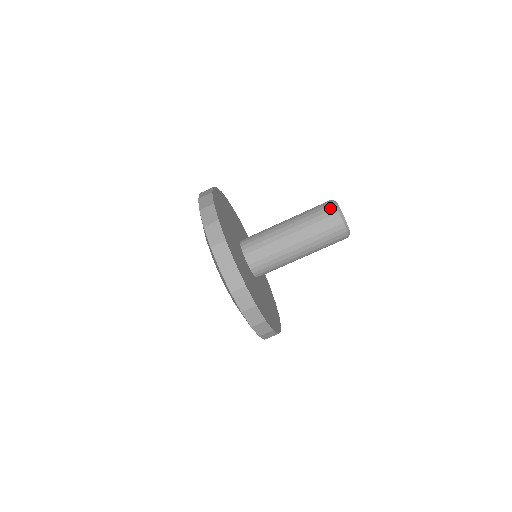
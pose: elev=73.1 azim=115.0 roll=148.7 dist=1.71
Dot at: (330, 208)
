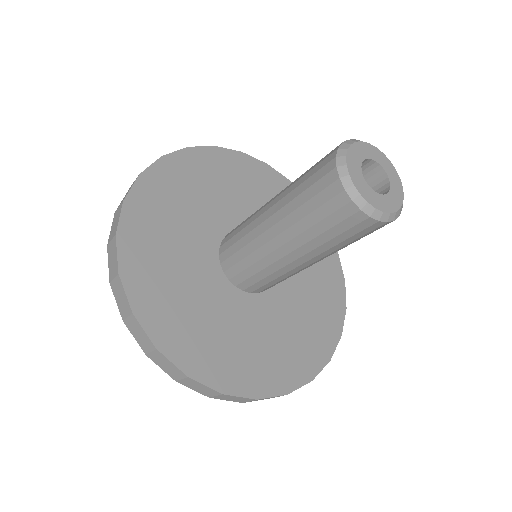
Dot at: (355, 220)
